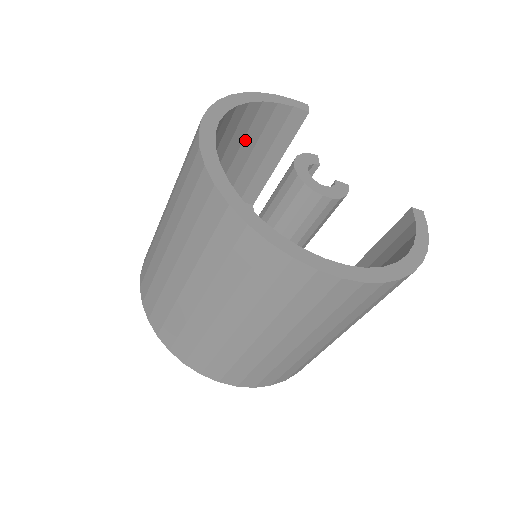
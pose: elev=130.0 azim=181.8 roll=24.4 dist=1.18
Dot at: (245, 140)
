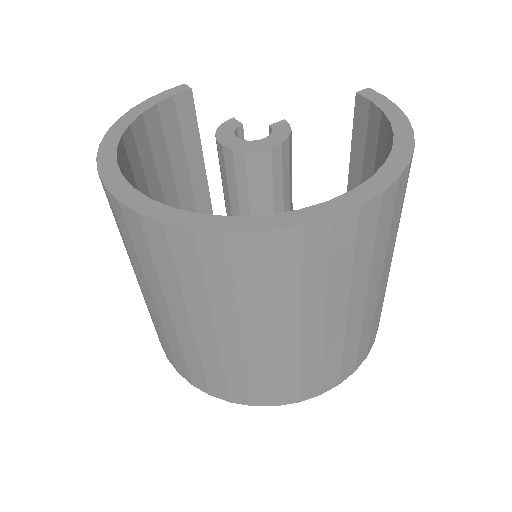
Dot at: (157, 163)
